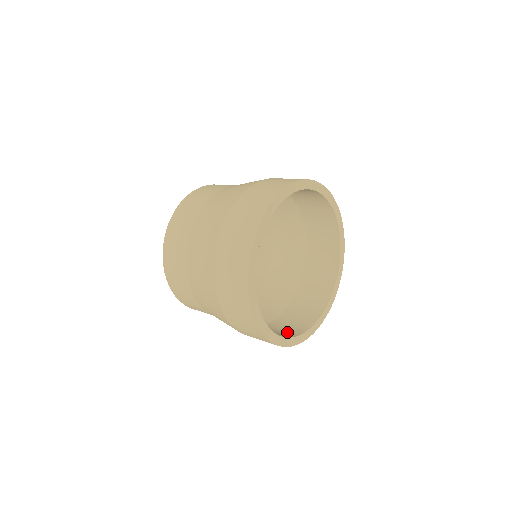
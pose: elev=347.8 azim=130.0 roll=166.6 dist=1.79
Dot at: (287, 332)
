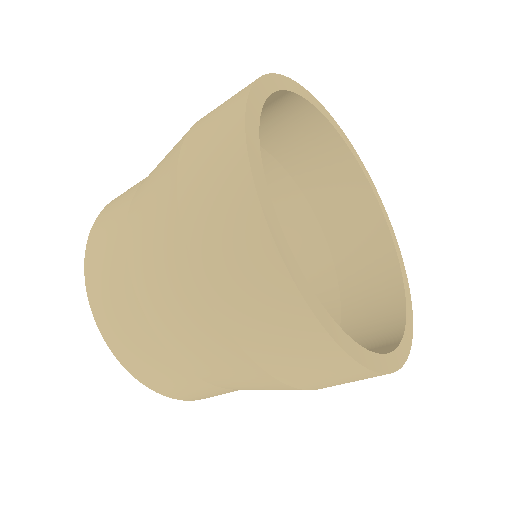
Dot at: occluded
